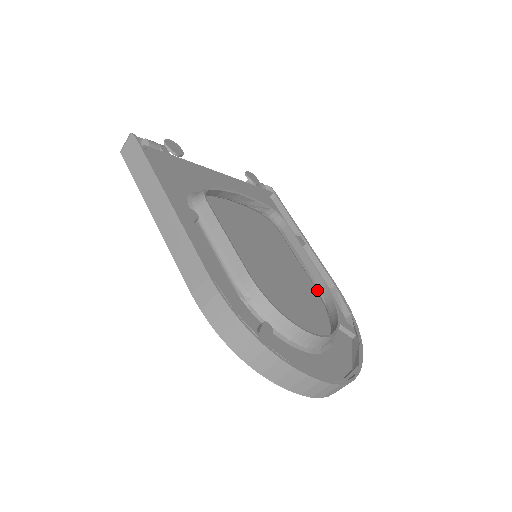
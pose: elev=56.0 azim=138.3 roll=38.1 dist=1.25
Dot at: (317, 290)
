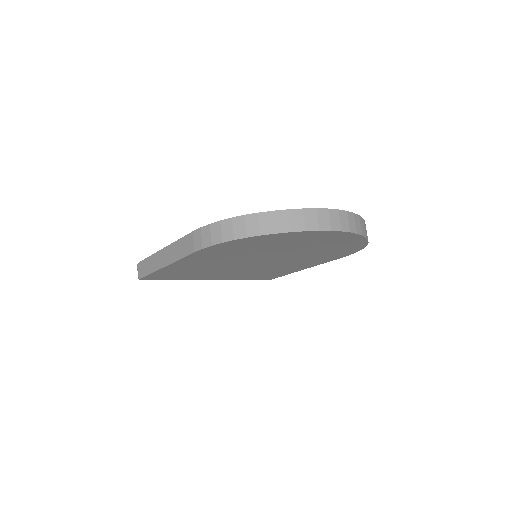
Dot at: occluded
